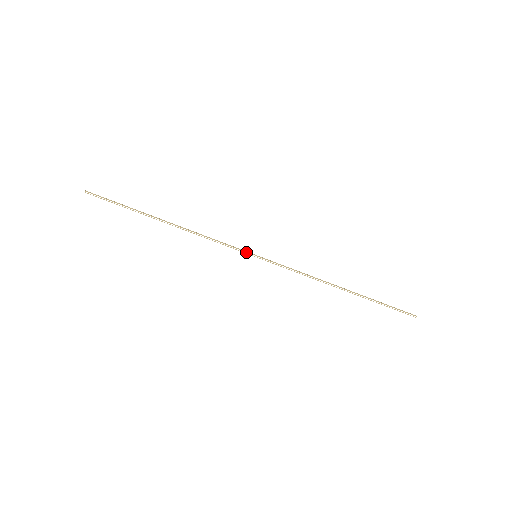
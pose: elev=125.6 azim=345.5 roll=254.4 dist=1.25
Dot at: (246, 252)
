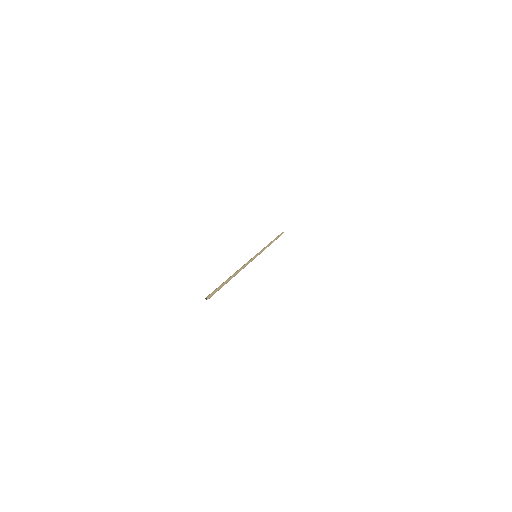
Dot at: (254, 258)
